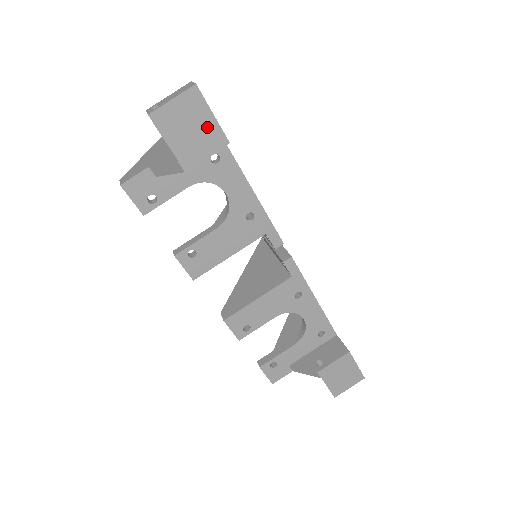
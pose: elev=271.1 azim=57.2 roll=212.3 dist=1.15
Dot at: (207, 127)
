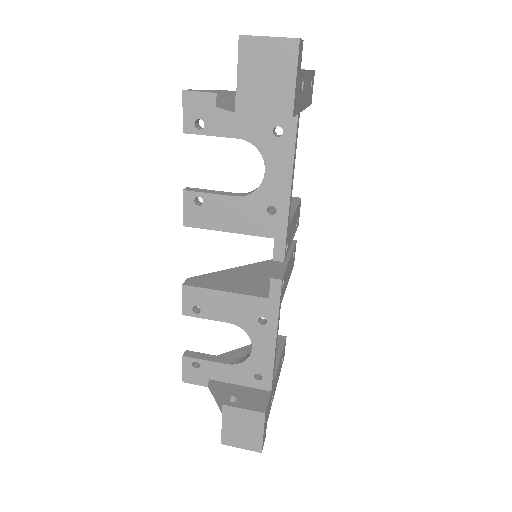
Dot at: (282, 86)
